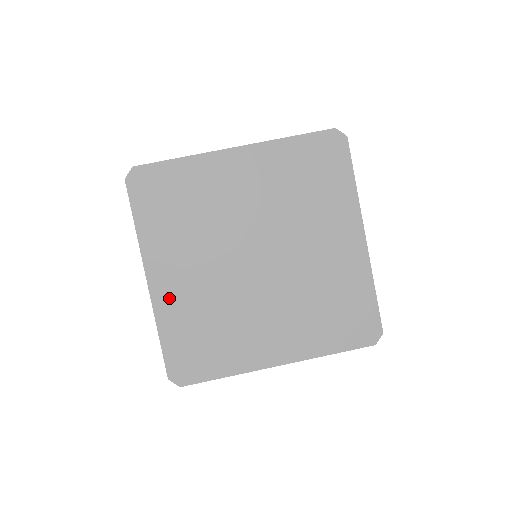
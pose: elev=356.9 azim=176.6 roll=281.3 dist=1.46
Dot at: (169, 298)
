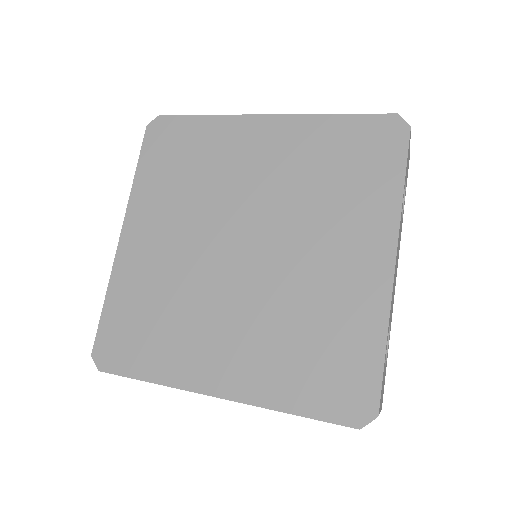
Dot at: (133, 261)
